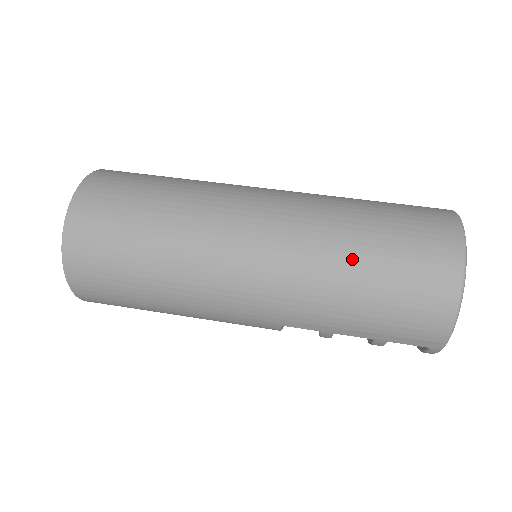
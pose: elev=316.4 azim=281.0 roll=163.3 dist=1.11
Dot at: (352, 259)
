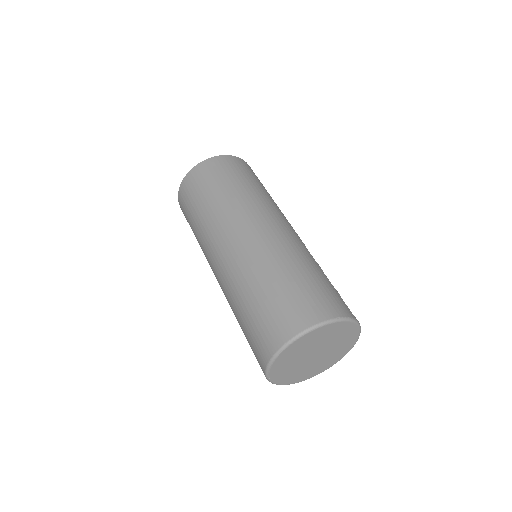
Dot at: (246, 297)
